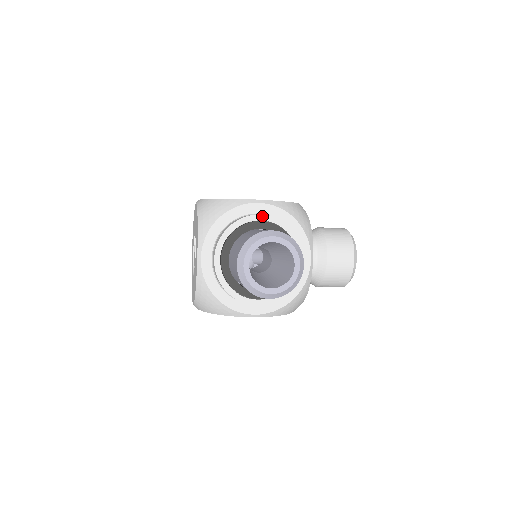
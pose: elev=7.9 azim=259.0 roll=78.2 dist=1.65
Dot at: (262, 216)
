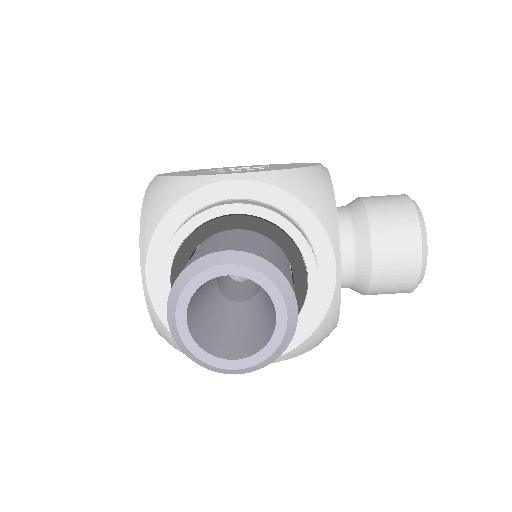
Dot at: (234, 206)
